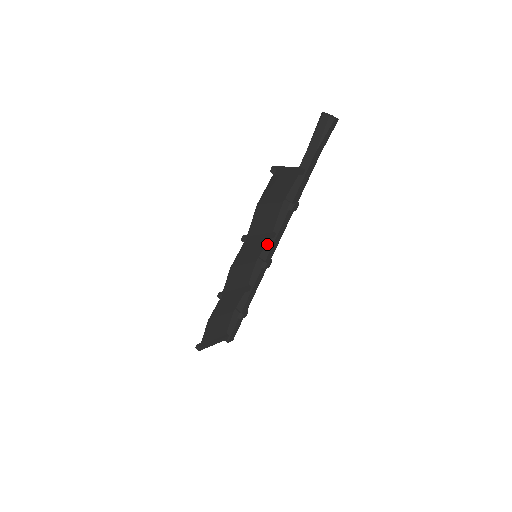
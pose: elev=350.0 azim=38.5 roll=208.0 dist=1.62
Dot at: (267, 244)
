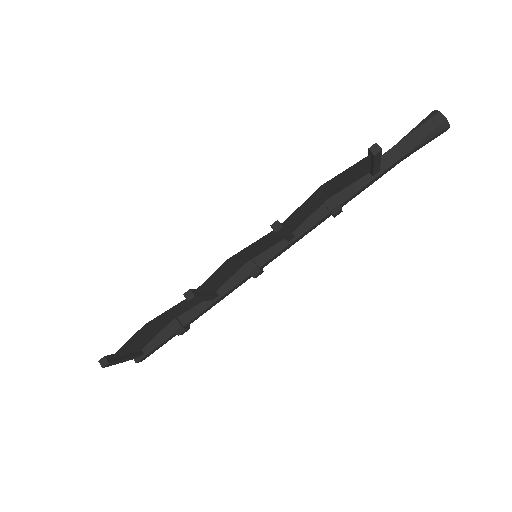
Dot at: (273, 245)
